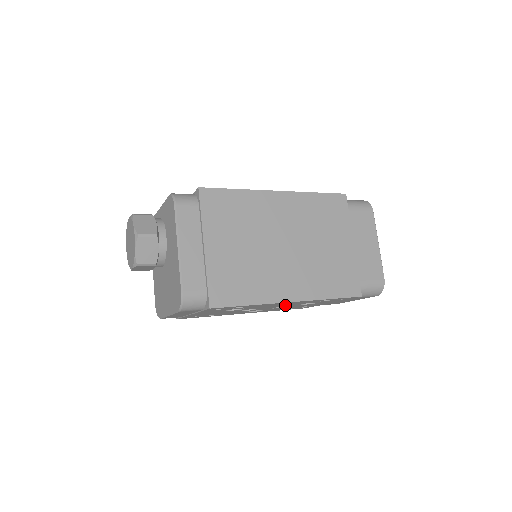
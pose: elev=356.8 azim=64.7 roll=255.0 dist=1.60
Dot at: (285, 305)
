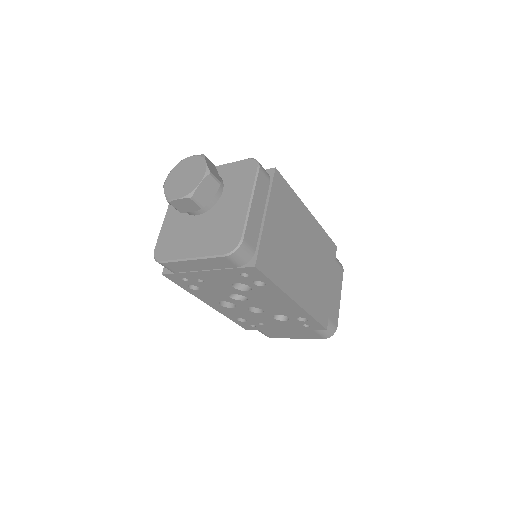
Dot at: (270, 307)
